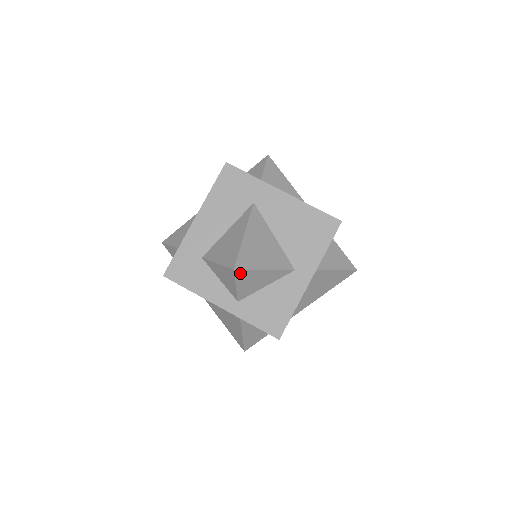
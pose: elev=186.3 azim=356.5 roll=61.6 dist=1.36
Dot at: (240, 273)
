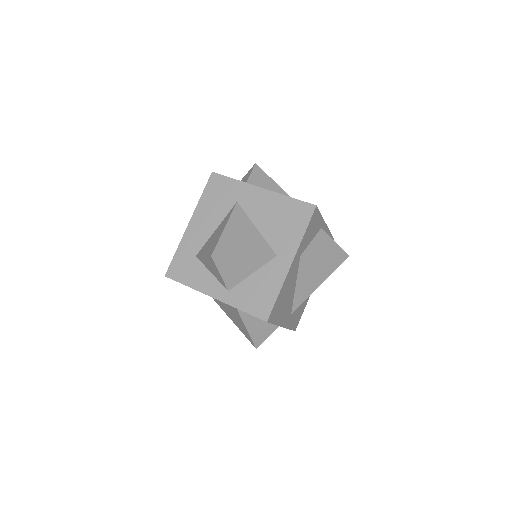
Dot at: (219, 260)
